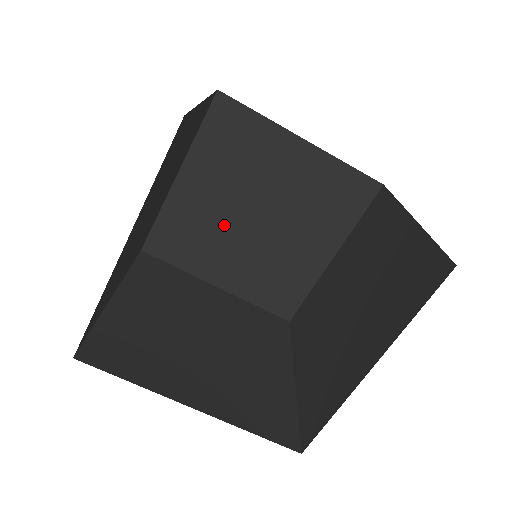
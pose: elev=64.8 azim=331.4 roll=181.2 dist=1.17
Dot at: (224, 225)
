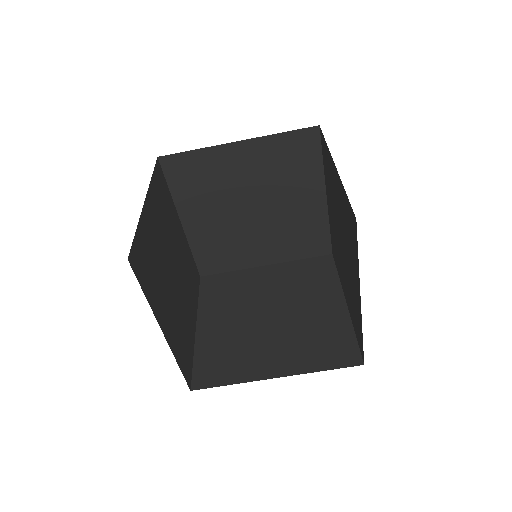
Dot at: (230, 194)
